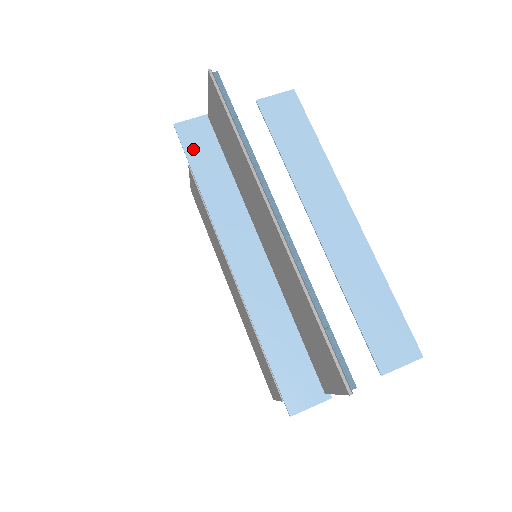
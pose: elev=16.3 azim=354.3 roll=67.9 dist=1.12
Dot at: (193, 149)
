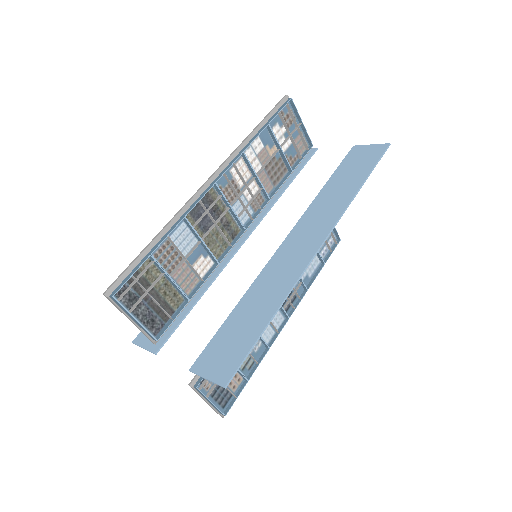
Dot at: occluded
